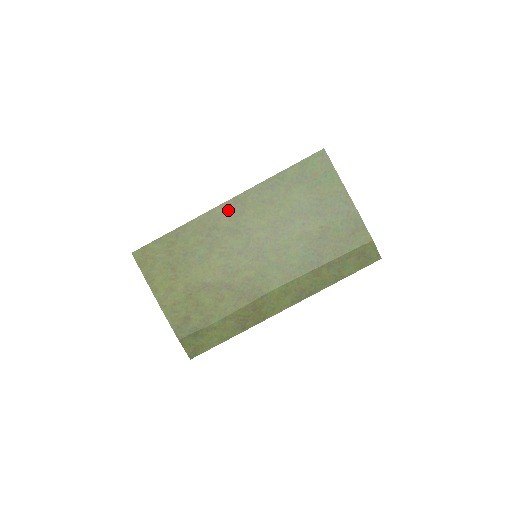
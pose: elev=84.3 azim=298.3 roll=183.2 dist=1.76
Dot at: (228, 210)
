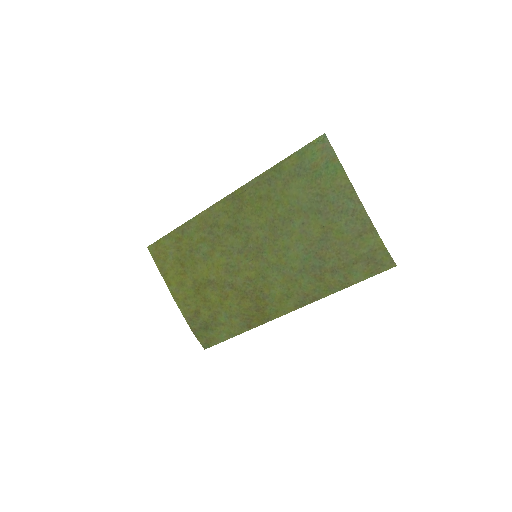
Dot at: (227, 207)
